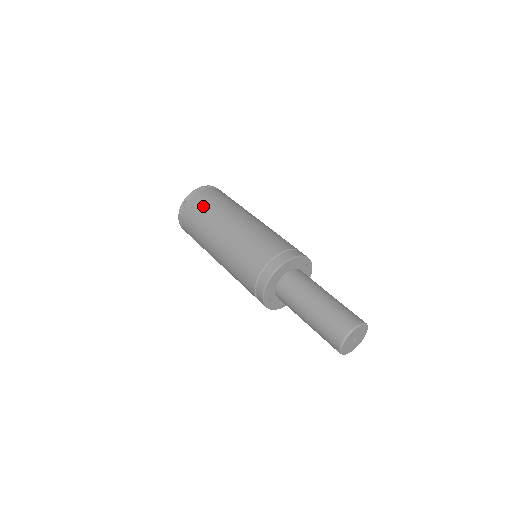
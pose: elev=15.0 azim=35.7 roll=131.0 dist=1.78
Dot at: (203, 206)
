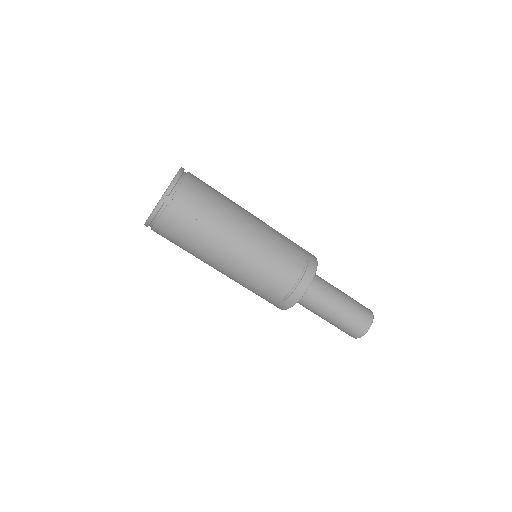
Dot at: (200, 206)
